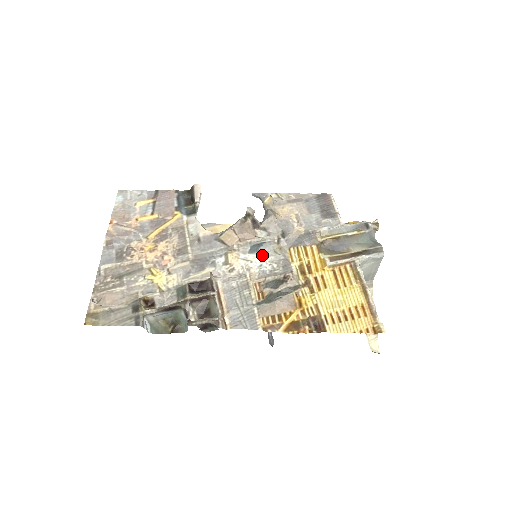
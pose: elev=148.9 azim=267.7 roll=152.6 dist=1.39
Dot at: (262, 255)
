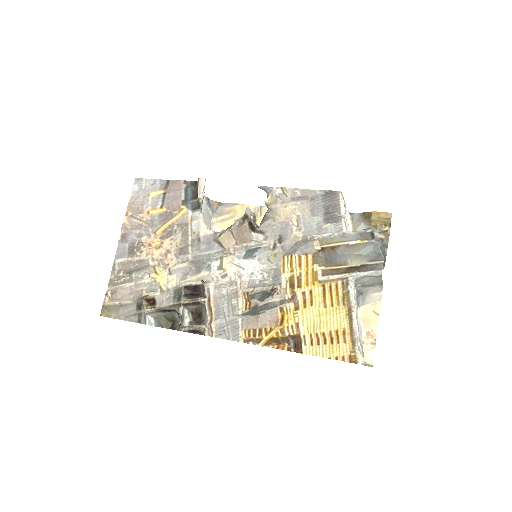
Dot at: (255, 262)
